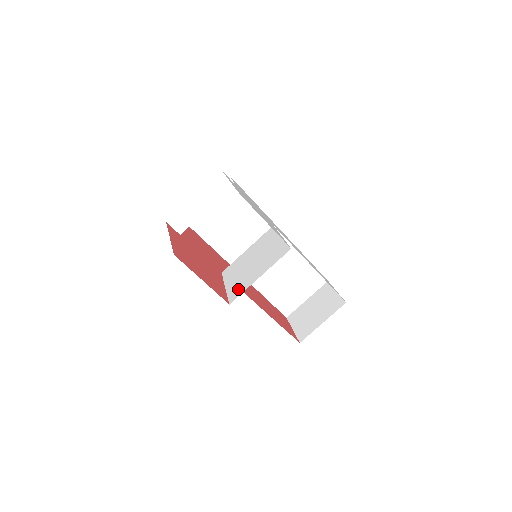
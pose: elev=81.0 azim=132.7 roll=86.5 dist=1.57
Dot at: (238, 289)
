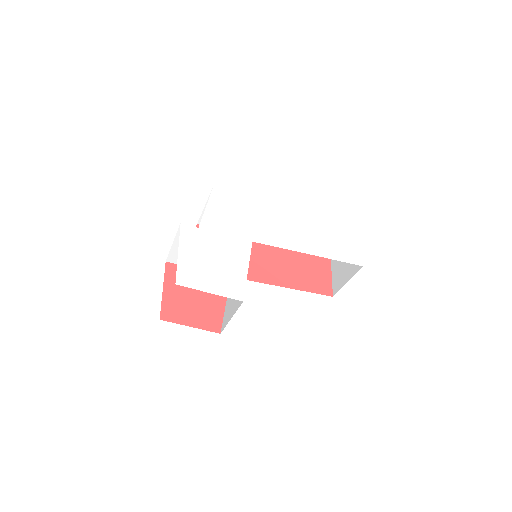
Dot at: (225, 319)
